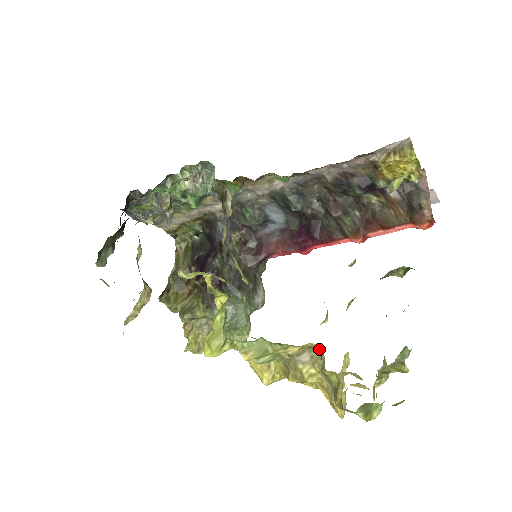
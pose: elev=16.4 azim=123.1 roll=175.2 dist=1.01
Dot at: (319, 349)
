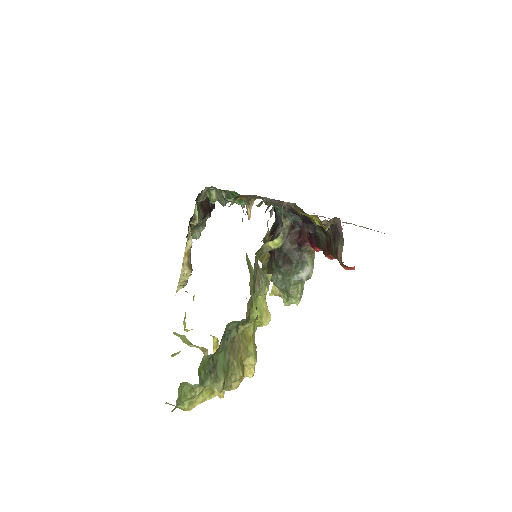
Dot at: occluded
